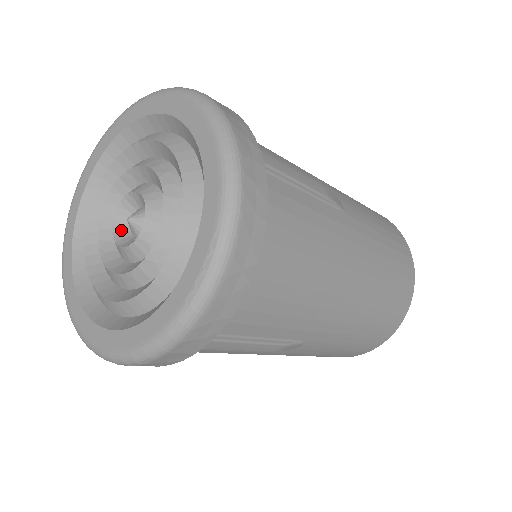
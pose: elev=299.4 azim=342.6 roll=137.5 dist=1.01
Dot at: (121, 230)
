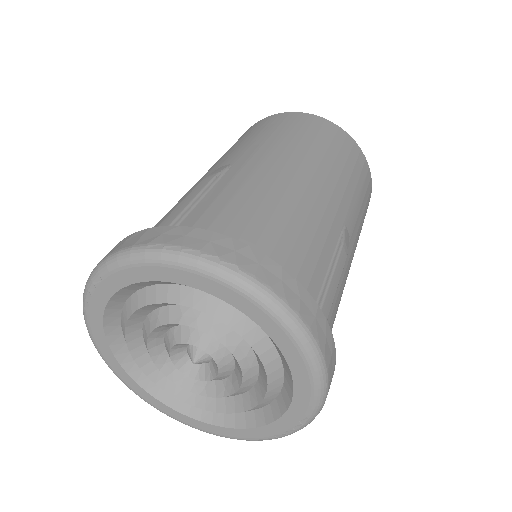
Dot at: (179, 357)
